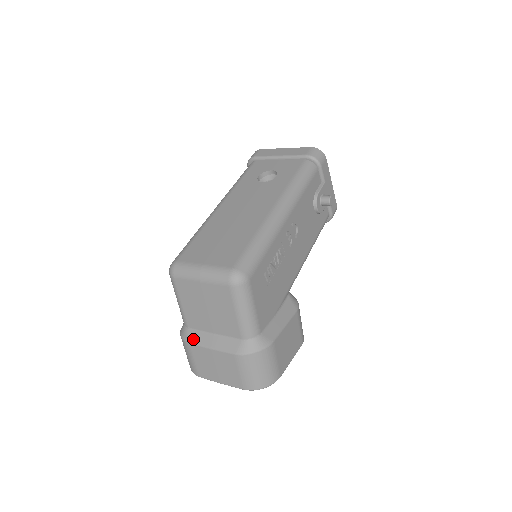
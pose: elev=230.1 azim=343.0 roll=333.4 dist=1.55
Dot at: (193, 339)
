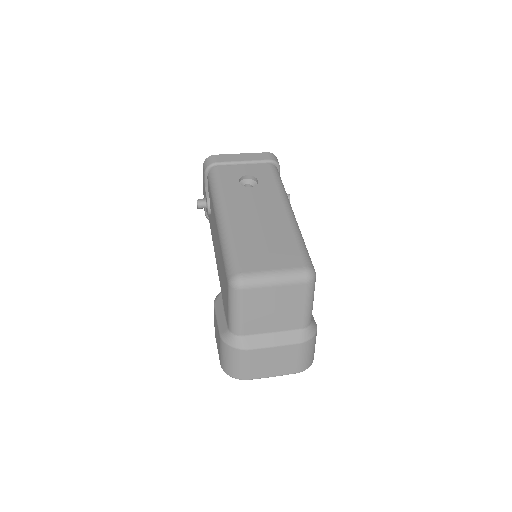
Dot at: (252, 344)
